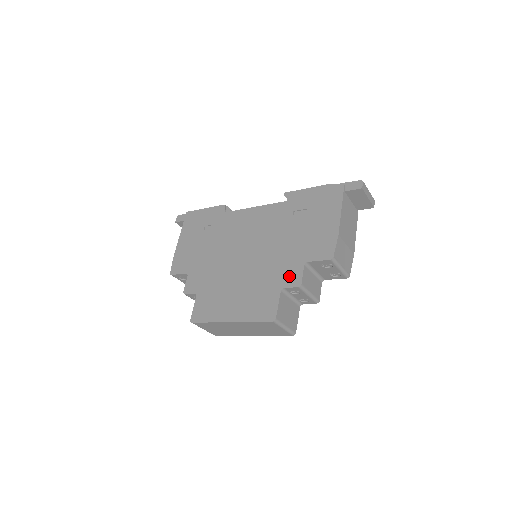
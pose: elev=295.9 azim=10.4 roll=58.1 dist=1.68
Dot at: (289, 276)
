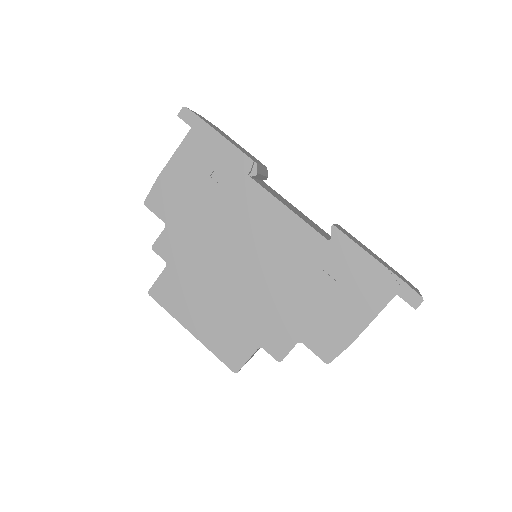
Dot at: (275, 341)
